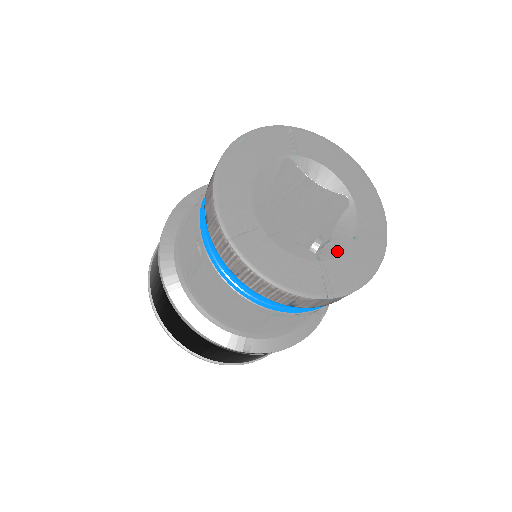
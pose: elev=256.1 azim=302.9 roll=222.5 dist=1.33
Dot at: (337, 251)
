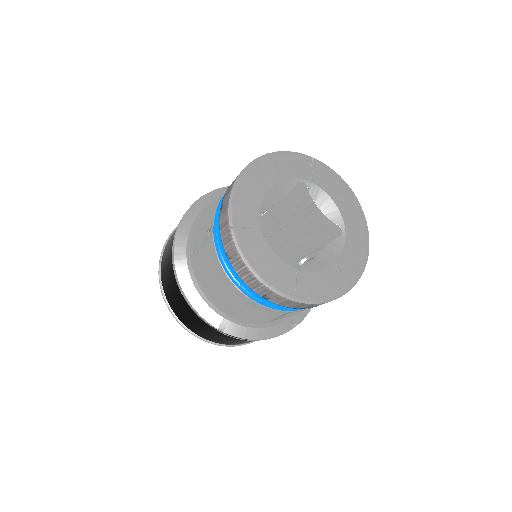
Dot at: (316, 267)
